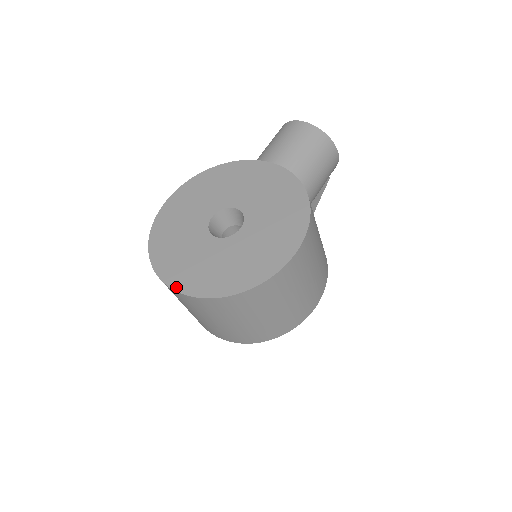
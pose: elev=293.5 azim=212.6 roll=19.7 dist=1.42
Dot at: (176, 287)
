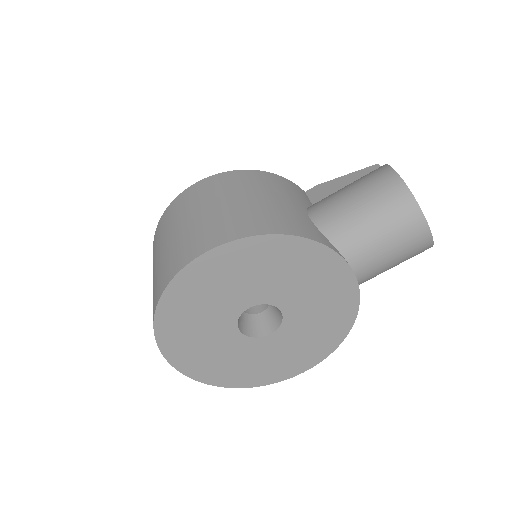
Dot at: (176, 365)
